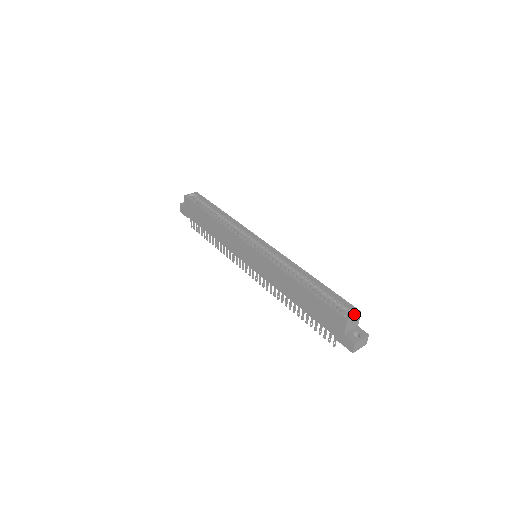
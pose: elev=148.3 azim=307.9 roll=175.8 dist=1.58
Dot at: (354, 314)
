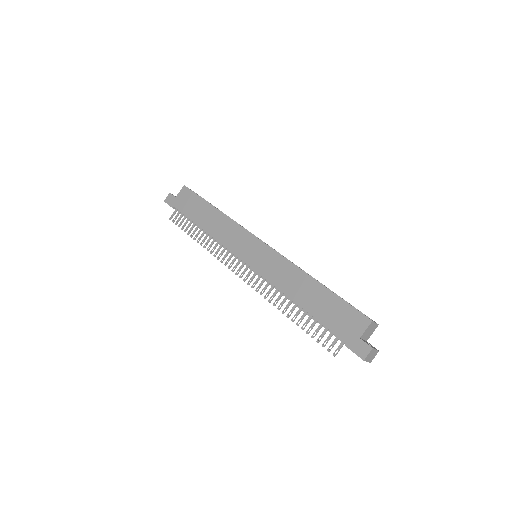
Dot at: occluded
